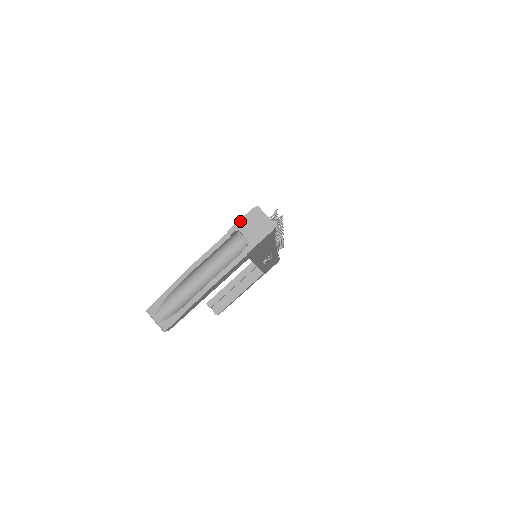
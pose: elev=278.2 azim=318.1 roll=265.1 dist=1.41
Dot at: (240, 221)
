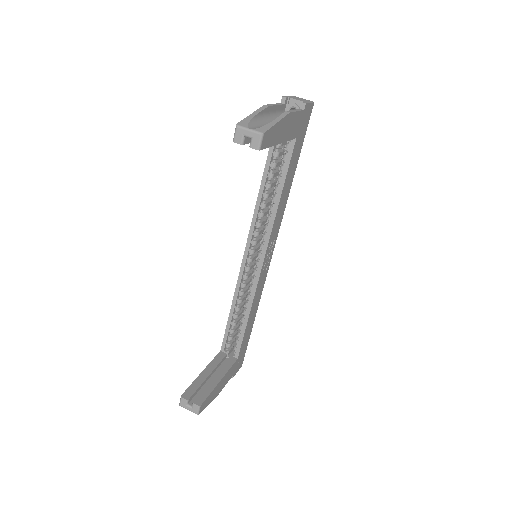
Dot at: (288, 96)
